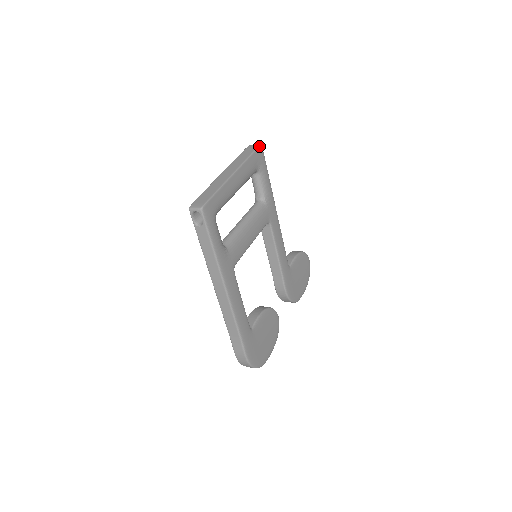
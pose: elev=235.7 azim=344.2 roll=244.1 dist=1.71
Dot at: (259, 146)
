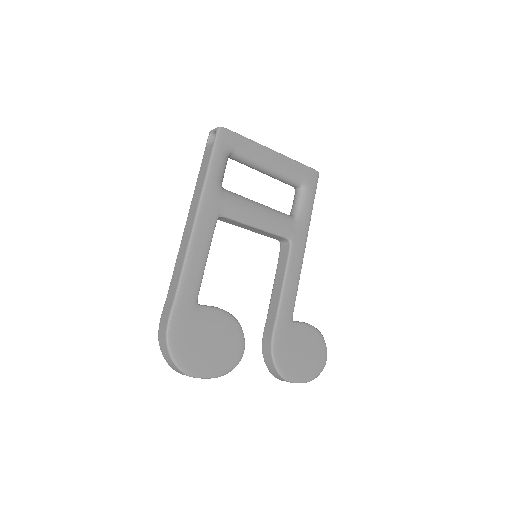
Dot at: (315, 170)
